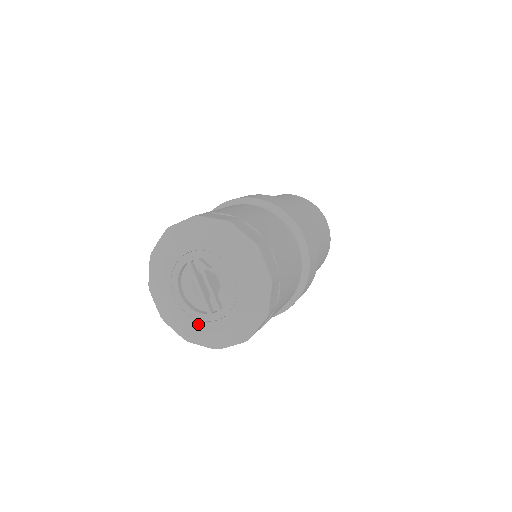
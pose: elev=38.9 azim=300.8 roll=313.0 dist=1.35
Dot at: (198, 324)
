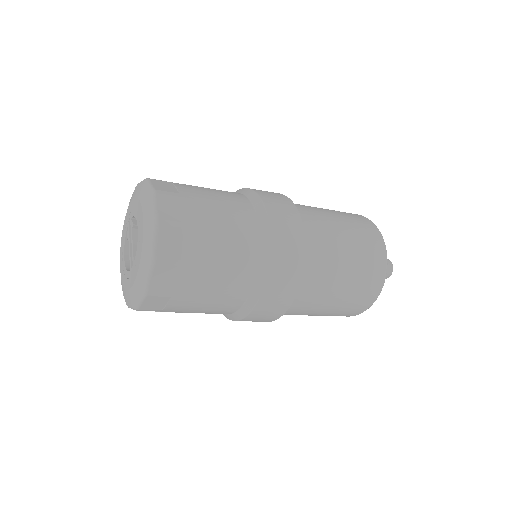
Dot at: (127, 283)
